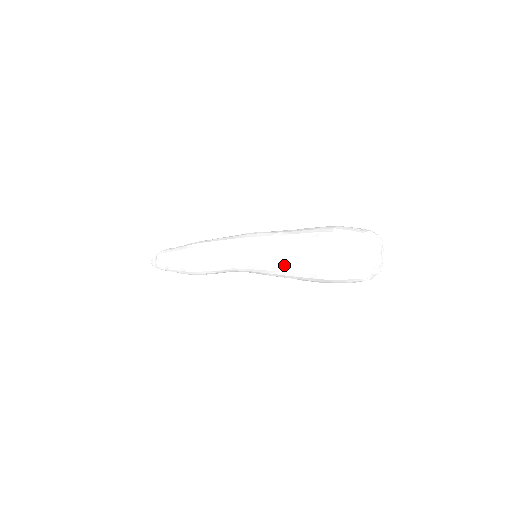
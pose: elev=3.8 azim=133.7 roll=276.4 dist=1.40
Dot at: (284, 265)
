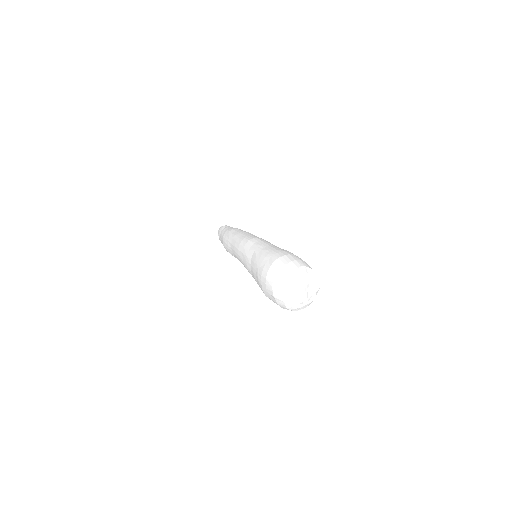
Dot at: occluded
